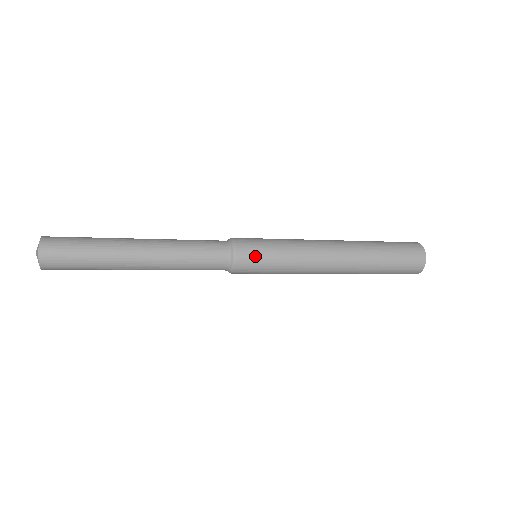
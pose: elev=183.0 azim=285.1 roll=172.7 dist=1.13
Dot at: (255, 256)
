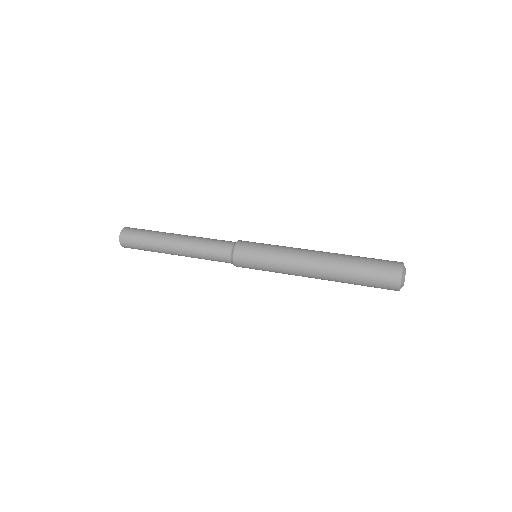
Dot at: (249, 268)
